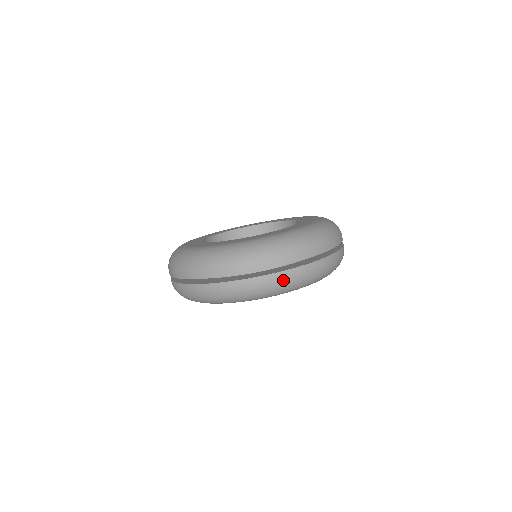
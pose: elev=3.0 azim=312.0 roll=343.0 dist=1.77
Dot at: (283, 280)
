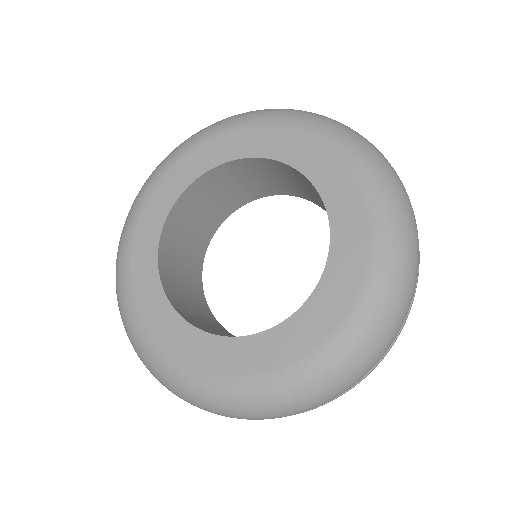
Dot at: occluded
